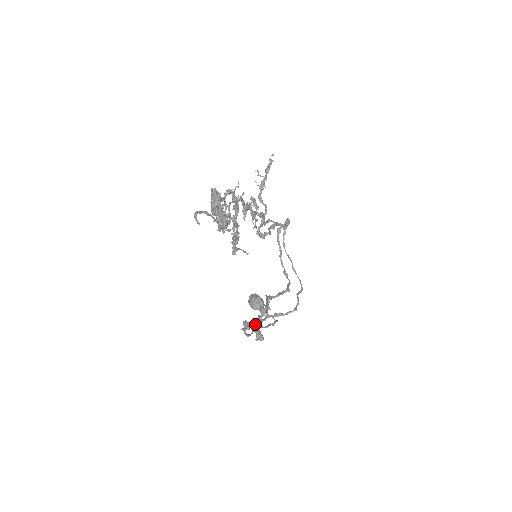
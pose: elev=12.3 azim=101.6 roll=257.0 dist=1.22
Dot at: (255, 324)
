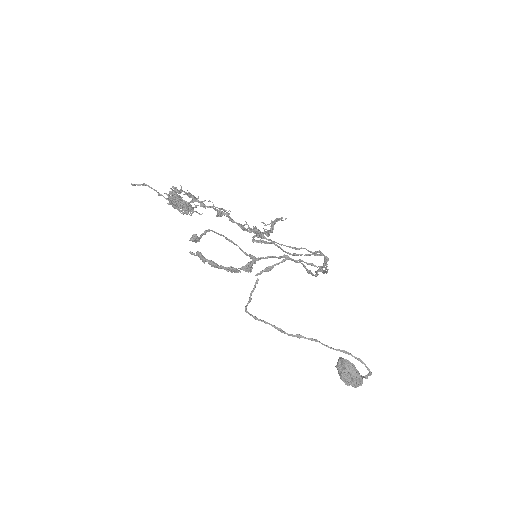
Dot at: (198, 240)
